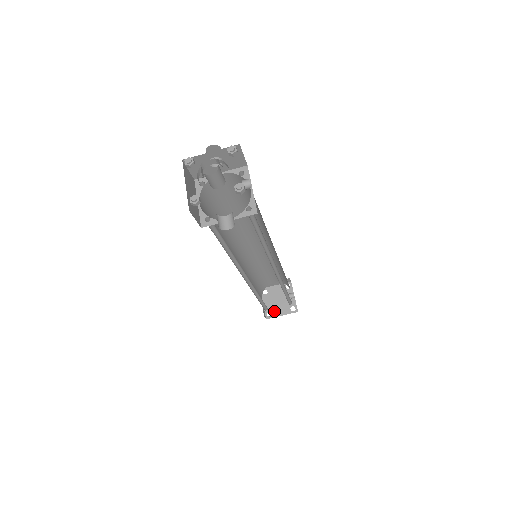
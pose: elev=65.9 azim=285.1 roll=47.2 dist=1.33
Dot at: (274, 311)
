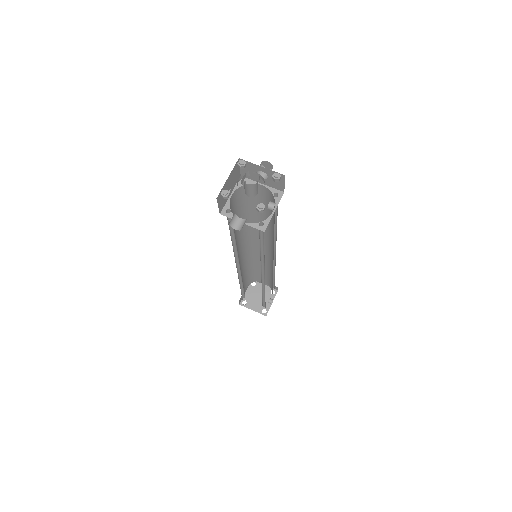
Dot at: (249, 303)
